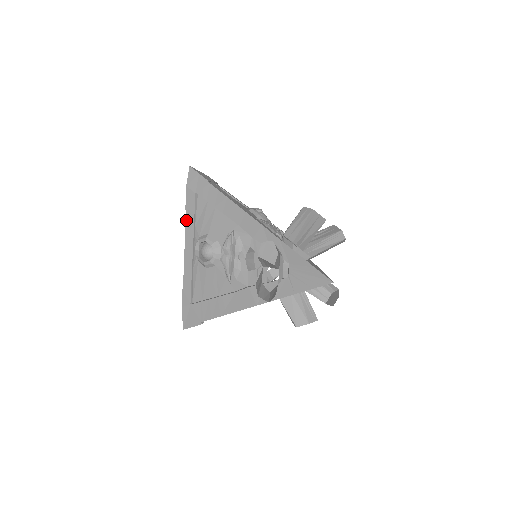
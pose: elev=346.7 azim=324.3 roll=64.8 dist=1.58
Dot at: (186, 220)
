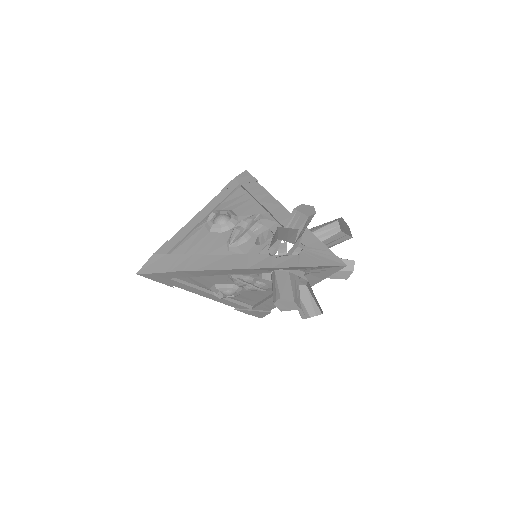
Dot at: (215, 197)
